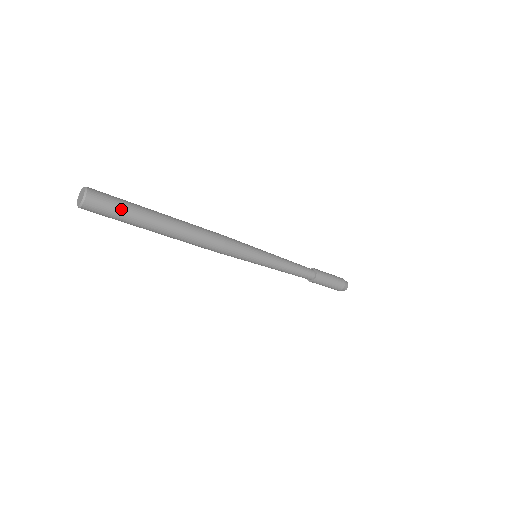
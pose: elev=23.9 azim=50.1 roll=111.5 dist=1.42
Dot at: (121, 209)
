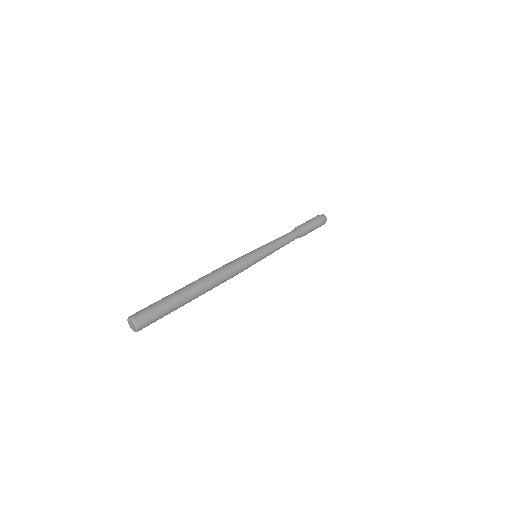
Dot at: (162, 317)
